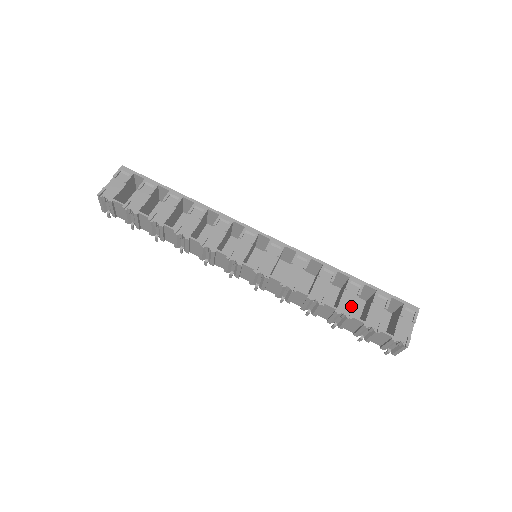
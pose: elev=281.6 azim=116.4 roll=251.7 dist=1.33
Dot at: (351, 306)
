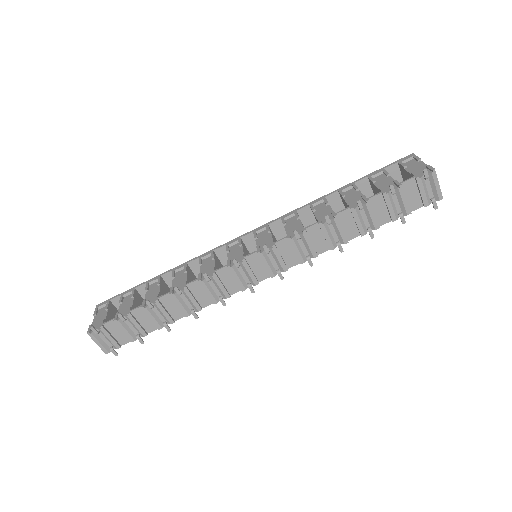
Dot at: (360, 198)
